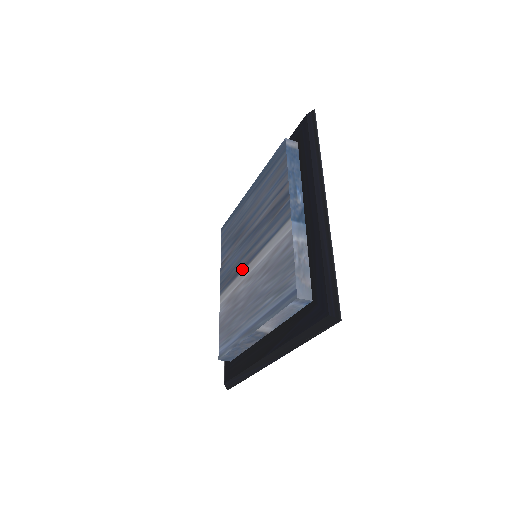
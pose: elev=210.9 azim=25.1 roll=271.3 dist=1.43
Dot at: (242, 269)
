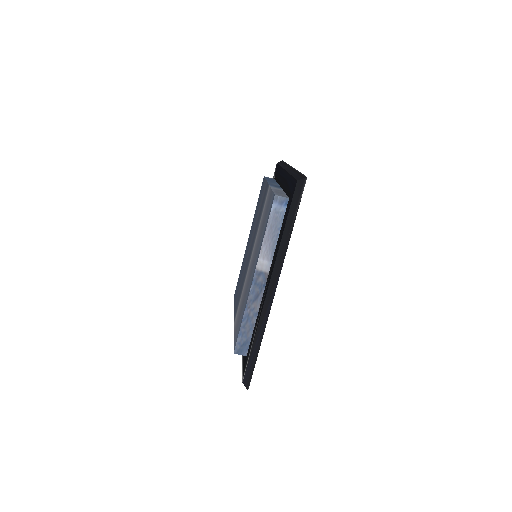
Dot at: (246, 272)
